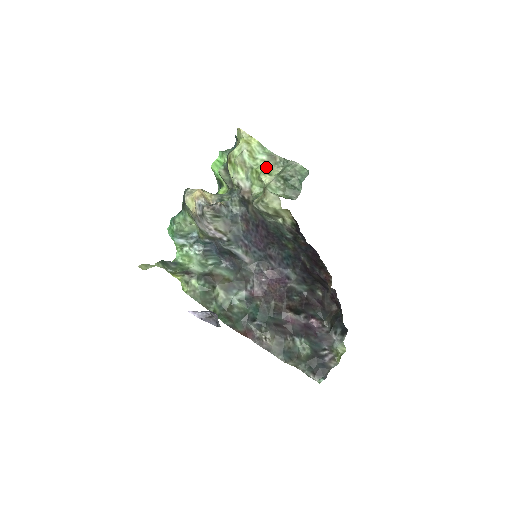
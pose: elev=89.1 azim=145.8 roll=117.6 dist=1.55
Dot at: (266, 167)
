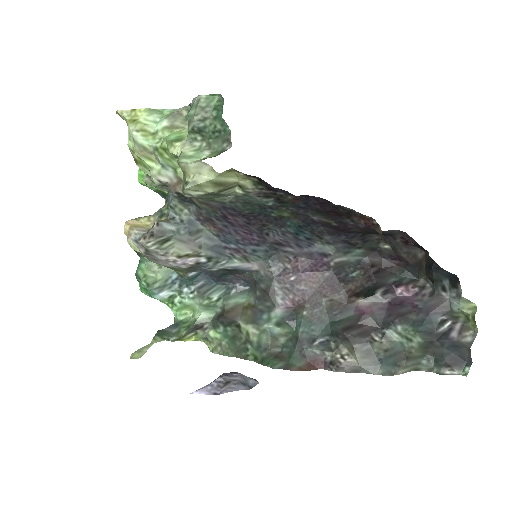
Dot at: (173, 134)
